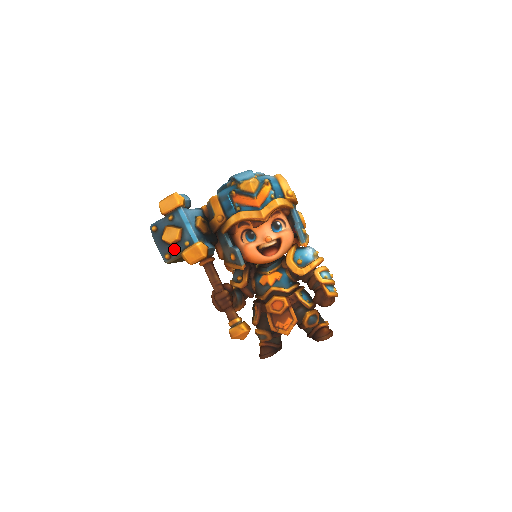
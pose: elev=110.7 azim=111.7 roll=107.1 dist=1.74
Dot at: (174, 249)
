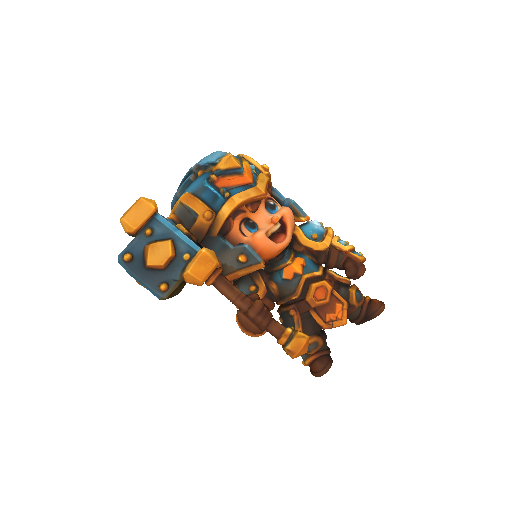
Dot at: (170, 273)
